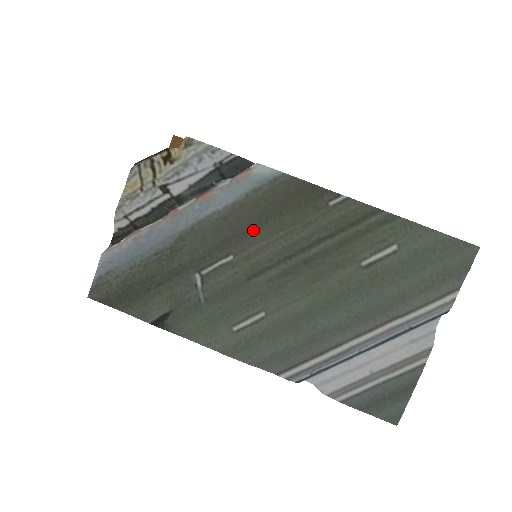
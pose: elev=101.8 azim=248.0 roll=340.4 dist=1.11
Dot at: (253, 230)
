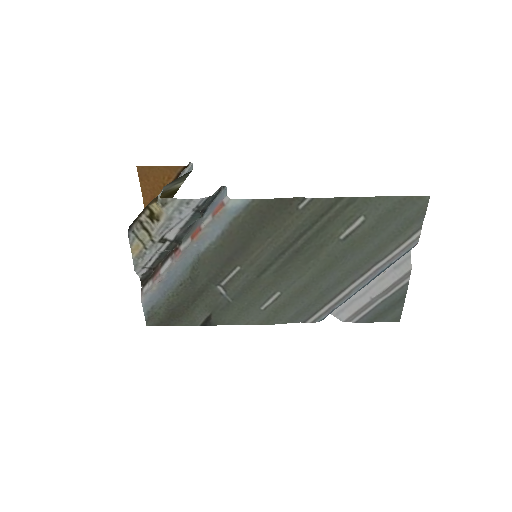
Dot at: (247, 245)
